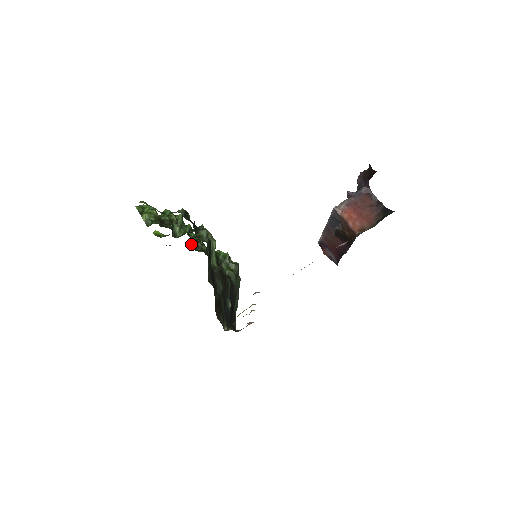
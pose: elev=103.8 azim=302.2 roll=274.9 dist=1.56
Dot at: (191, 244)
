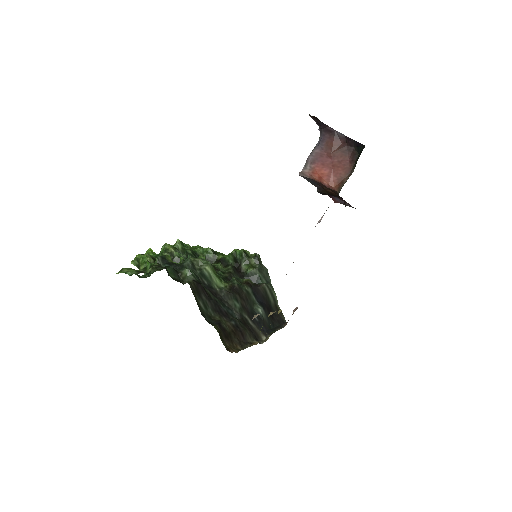
Dot at: occluded
